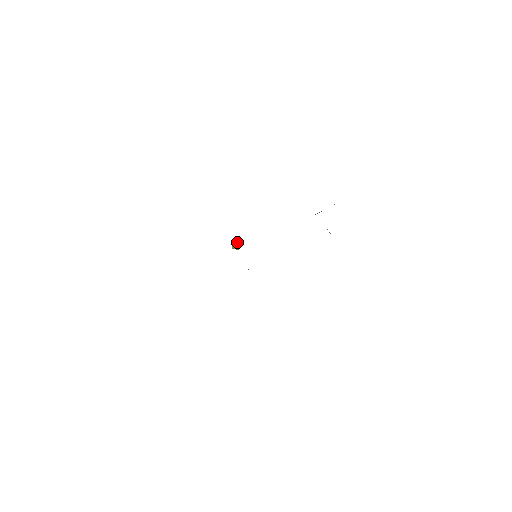
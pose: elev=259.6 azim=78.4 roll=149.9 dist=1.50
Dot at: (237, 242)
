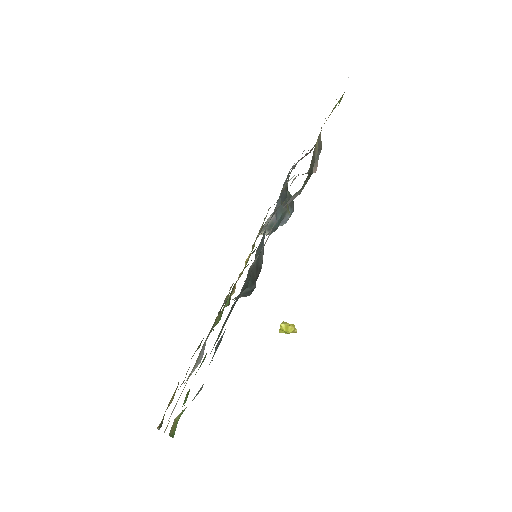
Dot at: occluded
